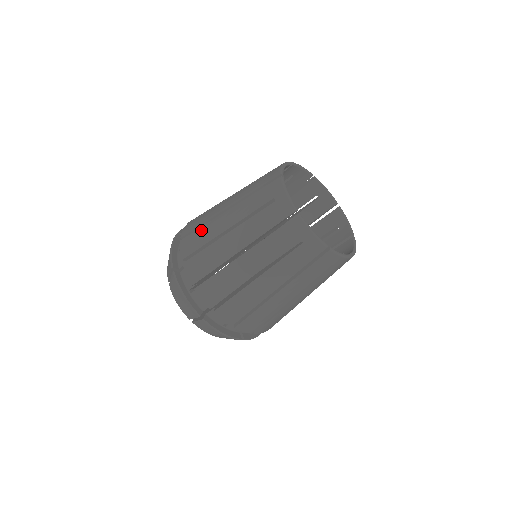
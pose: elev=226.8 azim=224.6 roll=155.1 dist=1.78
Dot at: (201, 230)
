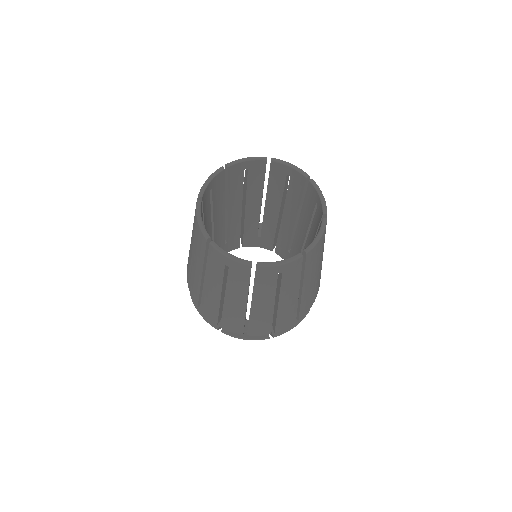
Dot at: (204, 301)
